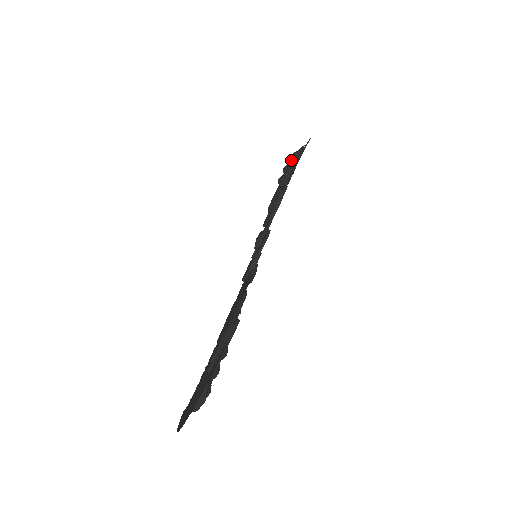
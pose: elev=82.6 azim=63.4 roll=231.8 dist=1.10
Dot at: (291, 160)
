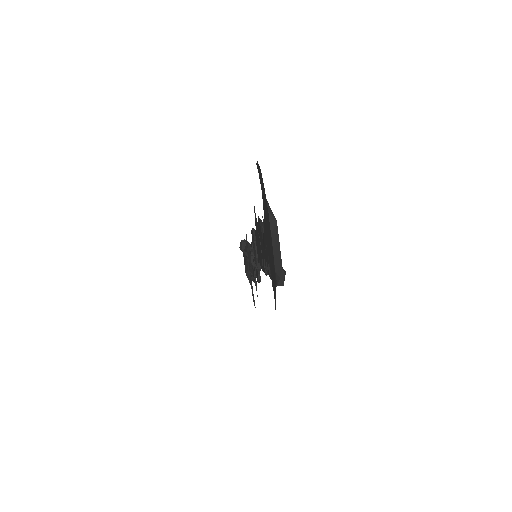
Dot at: occluded
